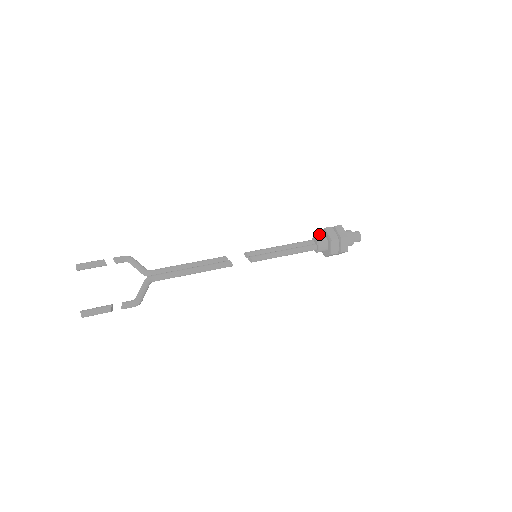
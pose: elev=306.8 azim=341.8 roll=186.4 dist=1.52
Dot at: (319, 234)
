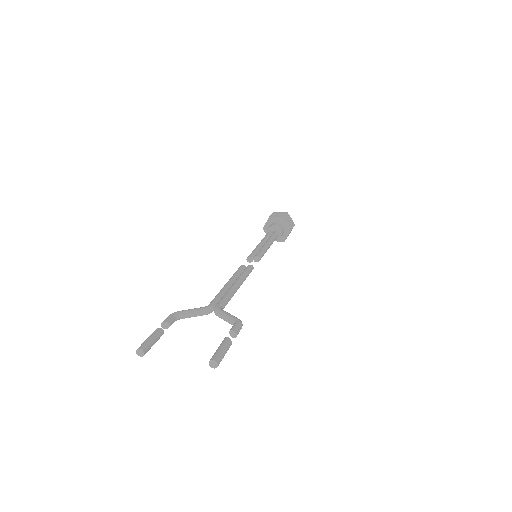
Dot at: (265, 230)
